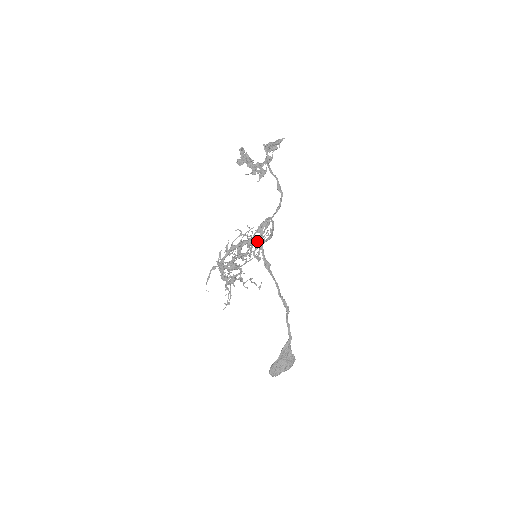
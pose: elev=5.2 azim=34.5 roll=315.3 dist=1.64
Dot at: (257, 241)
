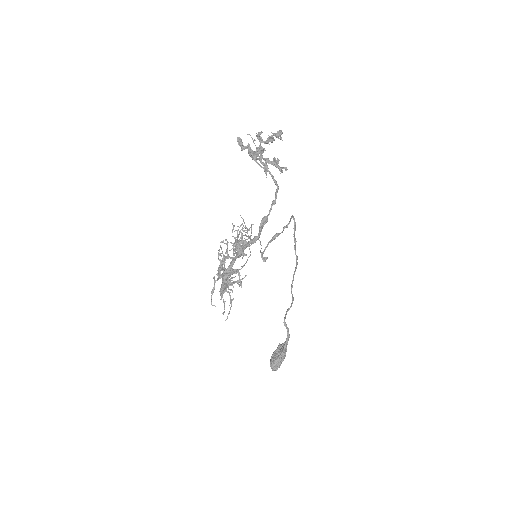
Dot at: occluded
